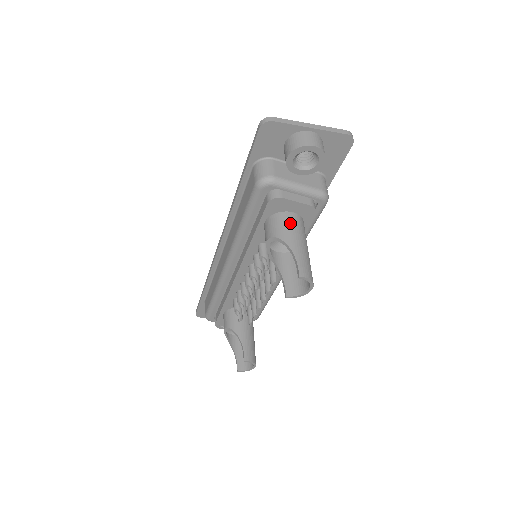
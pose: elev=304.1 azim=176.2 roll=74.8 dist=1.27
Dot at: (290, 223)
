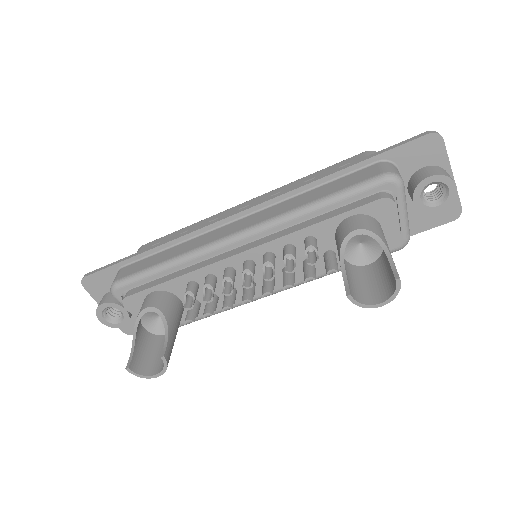
Dot at: occluded
